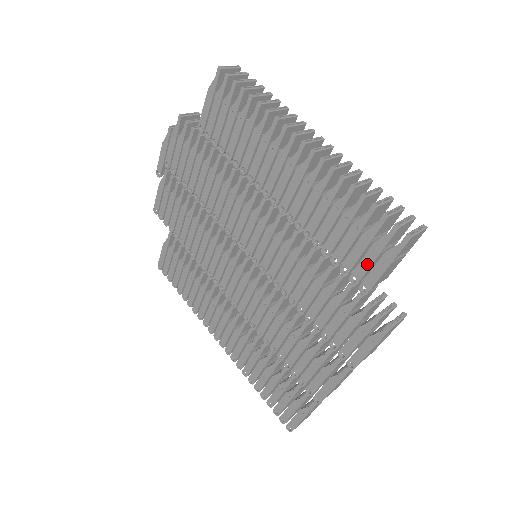
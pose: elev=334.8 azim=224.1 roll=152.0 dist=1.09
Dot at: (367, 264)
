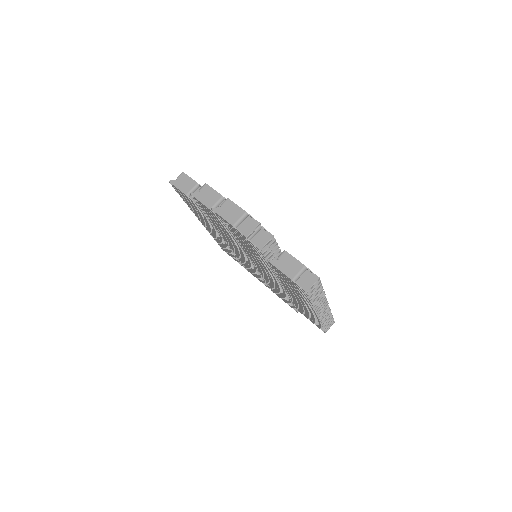
Dot at: occluded
